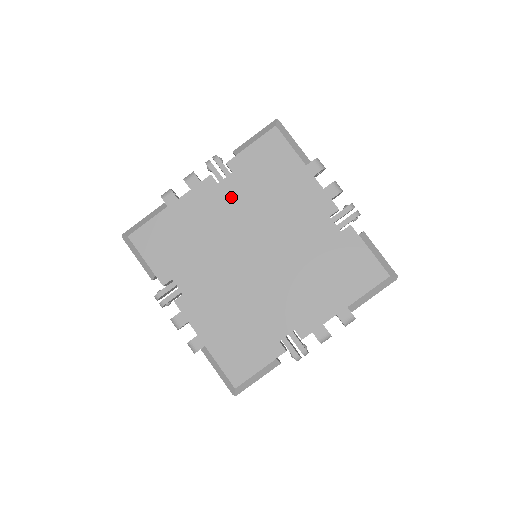
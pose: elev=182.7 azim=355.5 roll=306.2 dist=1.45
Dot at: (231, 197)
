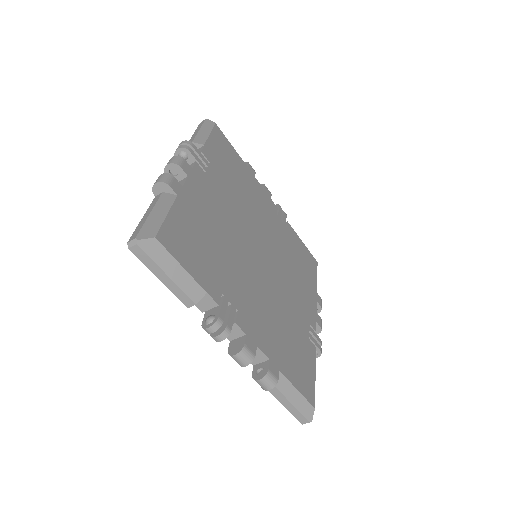
Dot at: (220, 190)
